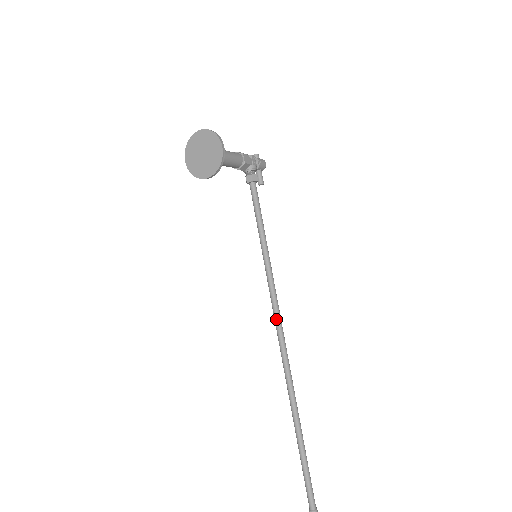
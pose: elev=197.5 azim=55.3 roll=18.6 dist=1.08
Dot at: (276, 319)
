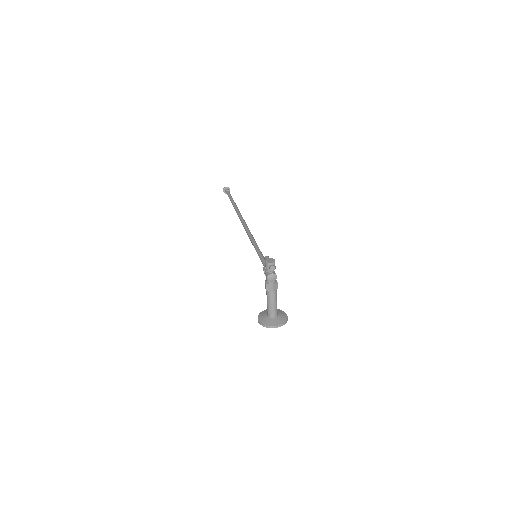
Dot at: occluded
